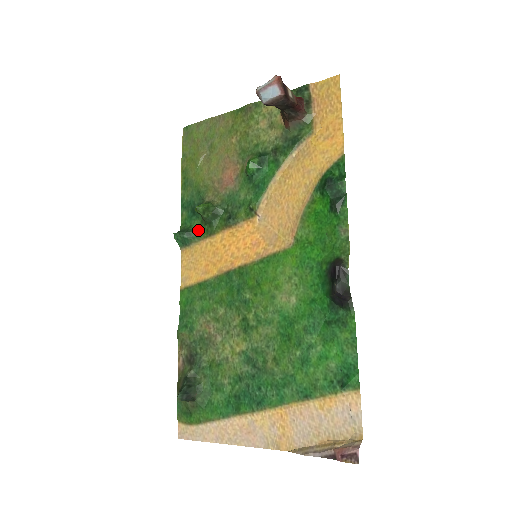
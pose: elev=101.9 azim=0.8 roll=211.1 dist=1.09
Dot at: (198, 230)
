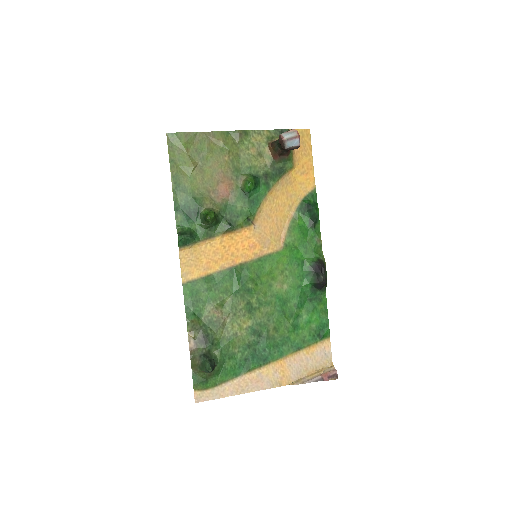
Dot at: (197, 232)
